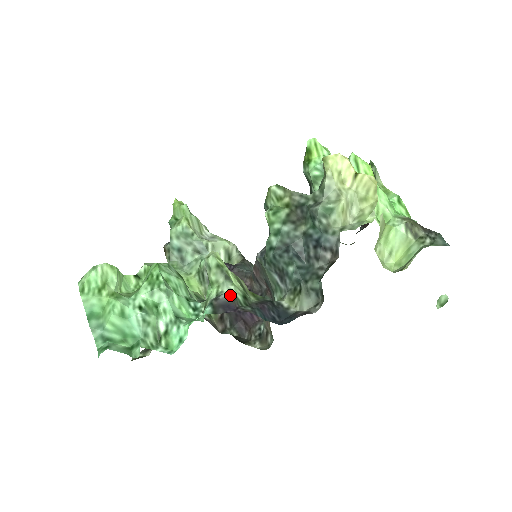
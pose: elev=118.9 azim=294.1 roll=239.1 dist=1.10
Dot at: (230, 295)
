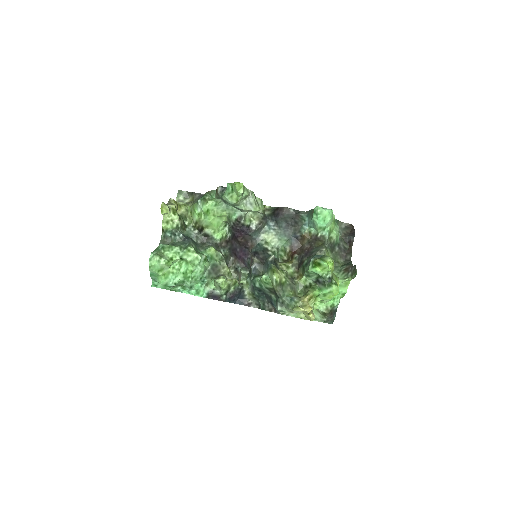
Dot at: (219, 293)
